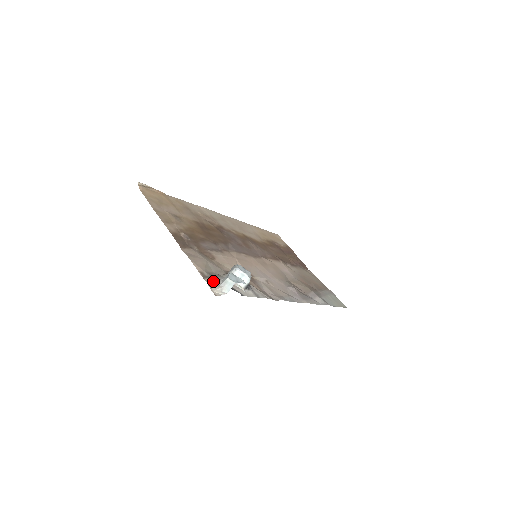
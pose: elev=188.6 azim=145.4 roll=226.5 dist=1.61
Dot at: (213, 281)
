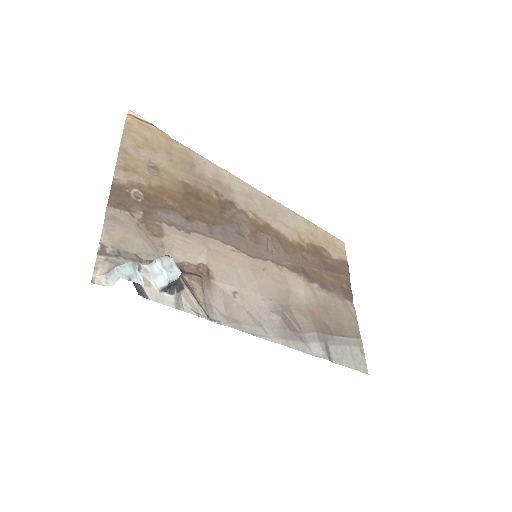
Dot at: (109, 263)
